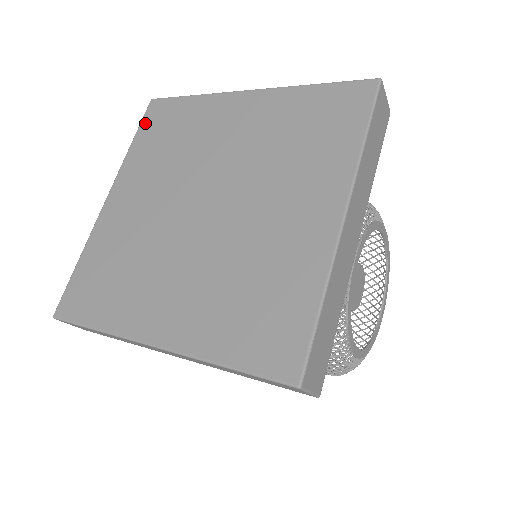
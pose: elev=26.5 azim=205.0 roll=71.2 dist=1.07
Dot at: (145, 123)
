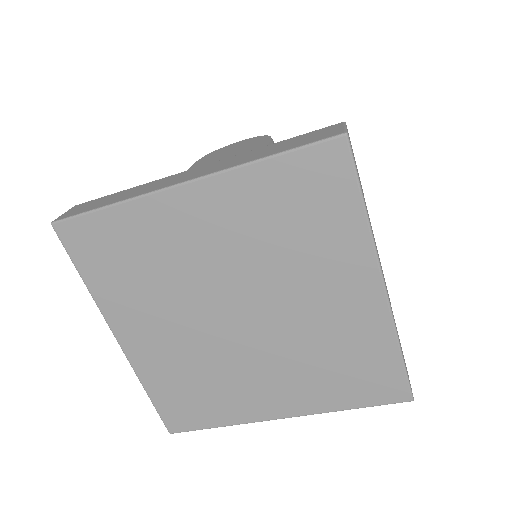
Dot at: (304, 158)
